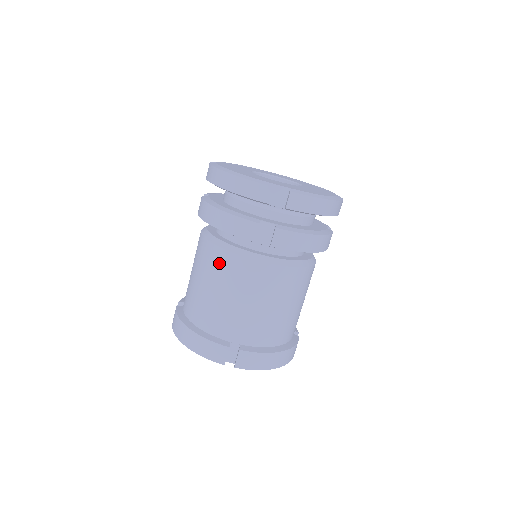
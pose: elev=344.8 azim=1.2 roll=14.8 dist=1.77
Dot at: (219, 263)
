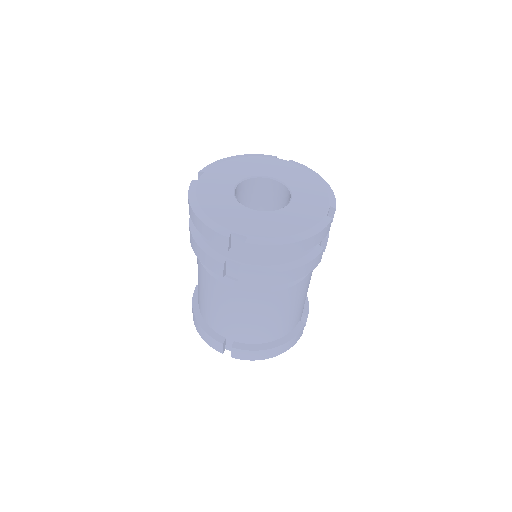
Dot at: (205, 279)
